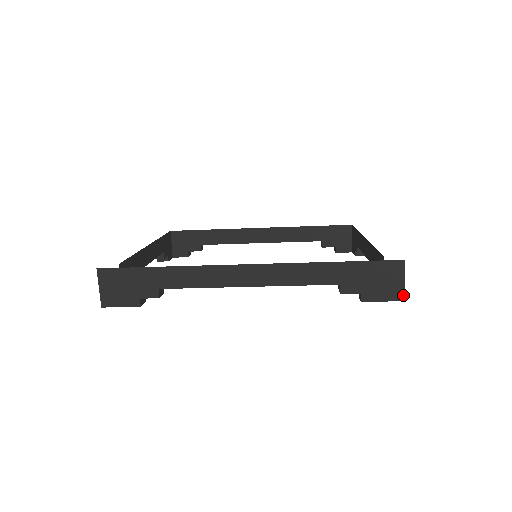
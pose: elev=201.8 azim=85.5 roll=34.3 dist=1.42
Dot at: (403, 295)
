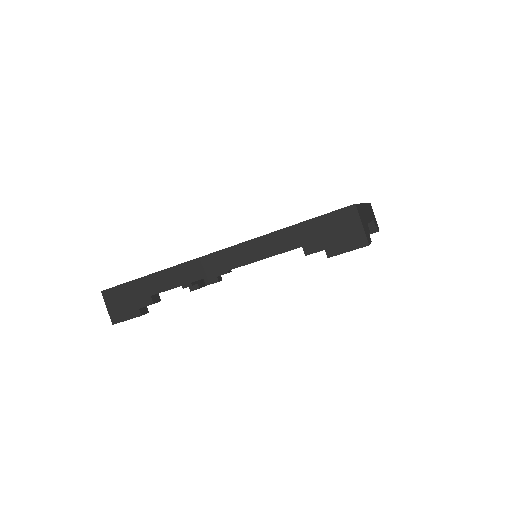
Dot at: (366, 240)
